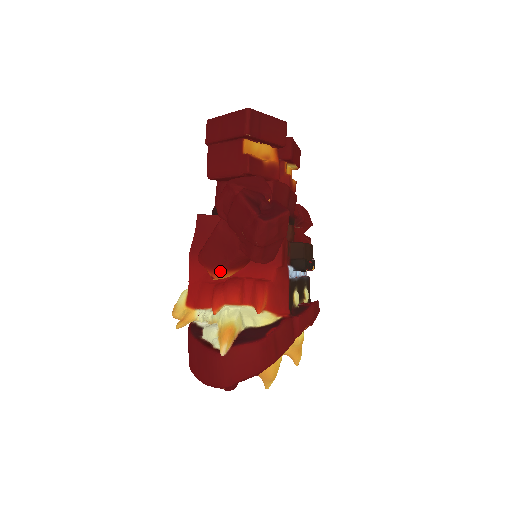
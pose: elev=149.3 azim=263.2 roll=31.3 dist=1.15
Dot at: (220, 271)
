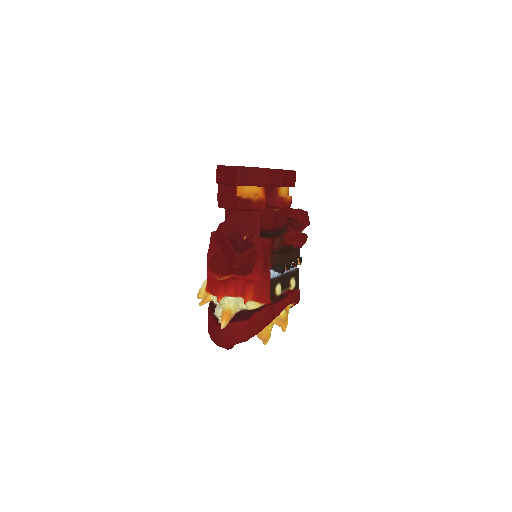
Dot at: (220, 276)
